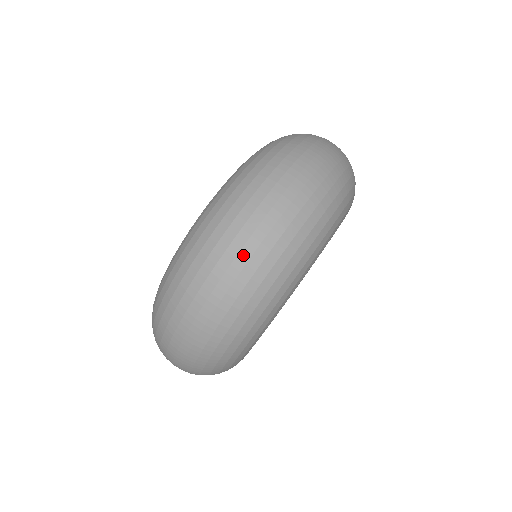
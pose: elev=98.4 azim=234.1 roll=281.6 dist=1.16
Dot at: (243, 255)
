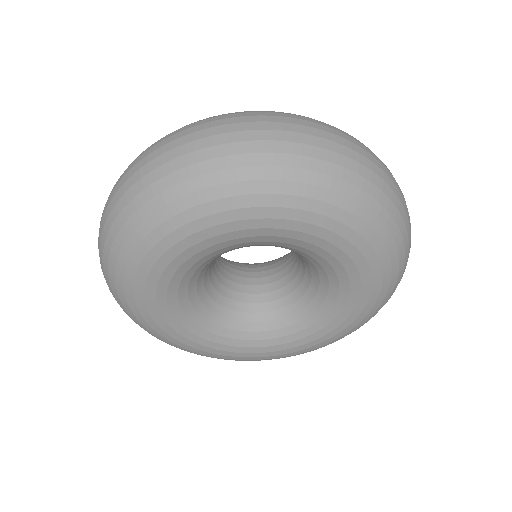
Dot at: (307, 129)
